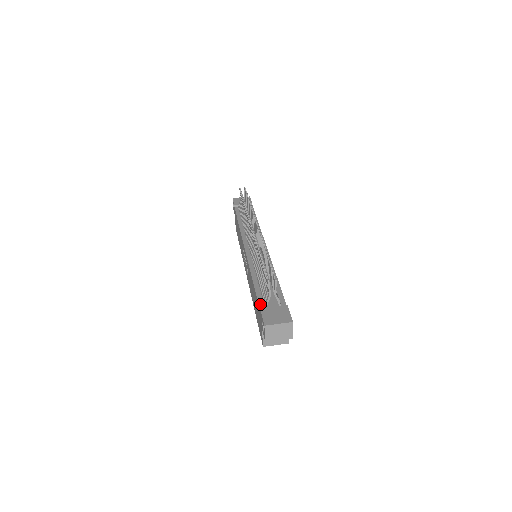
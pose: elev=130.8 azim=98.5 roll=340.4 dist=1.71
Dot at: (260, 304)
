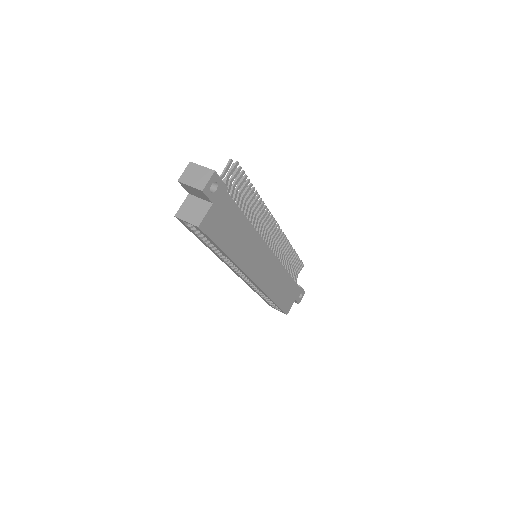
Dot at: occluded
